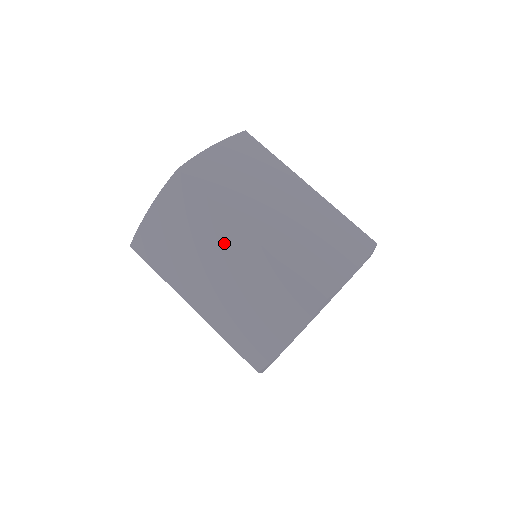
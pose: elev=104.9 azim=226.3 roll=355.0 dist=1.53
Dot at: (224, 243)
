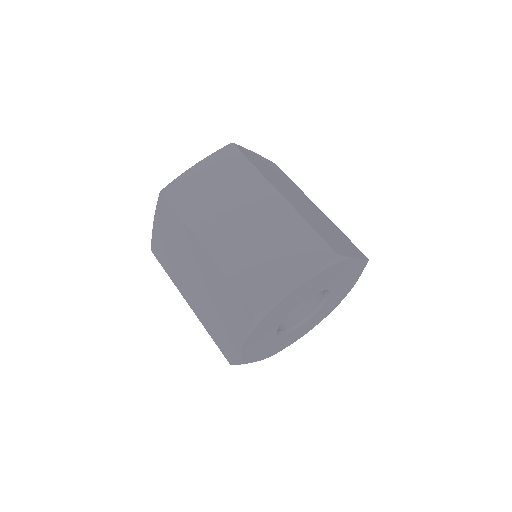
Dot at: (193, 255)
